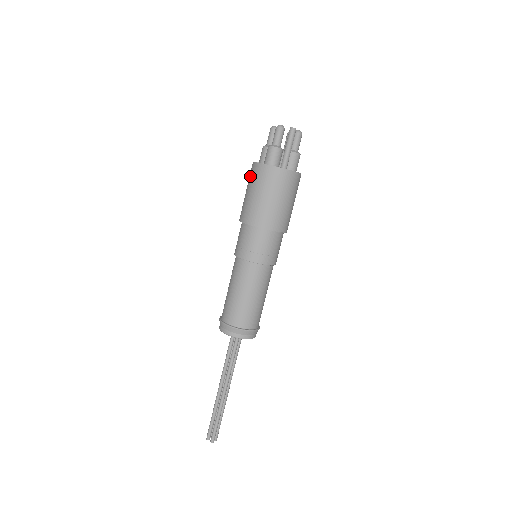
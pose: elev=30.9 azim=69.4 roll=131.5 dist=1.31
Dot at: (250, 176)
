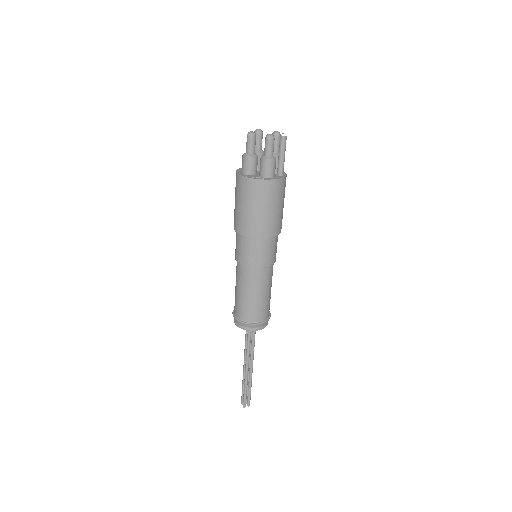
Dot at: (251, 193)
